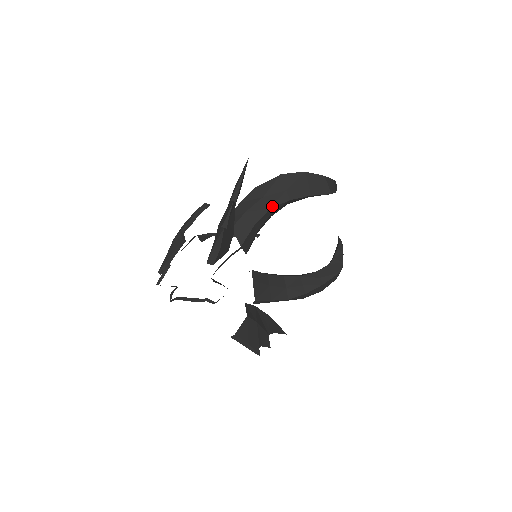
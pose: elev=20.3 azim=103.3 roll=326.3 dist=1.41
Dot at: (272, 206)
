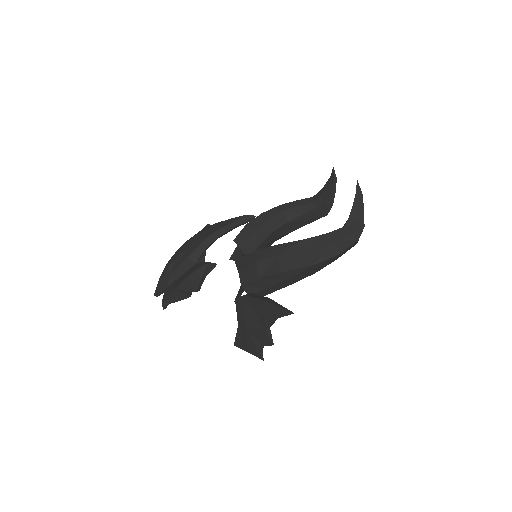
Dot at: occluded
